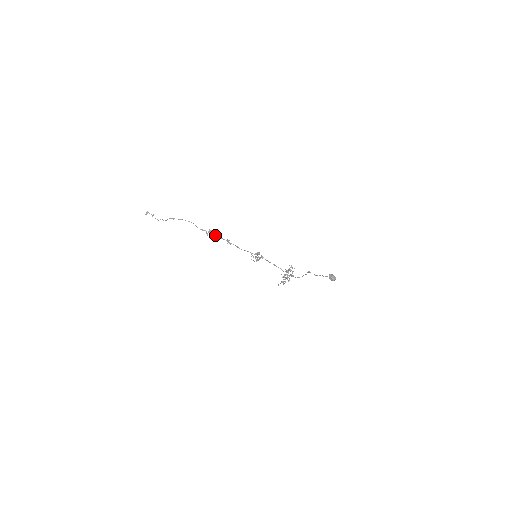
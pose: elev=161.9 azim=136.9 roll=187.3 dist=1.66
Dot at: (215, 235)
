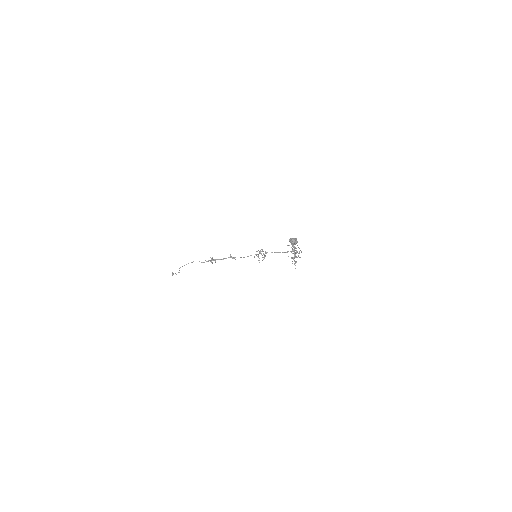
Dot at: (218, 259)
